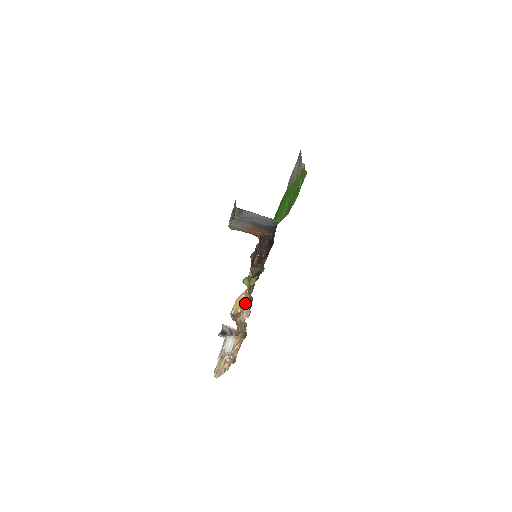
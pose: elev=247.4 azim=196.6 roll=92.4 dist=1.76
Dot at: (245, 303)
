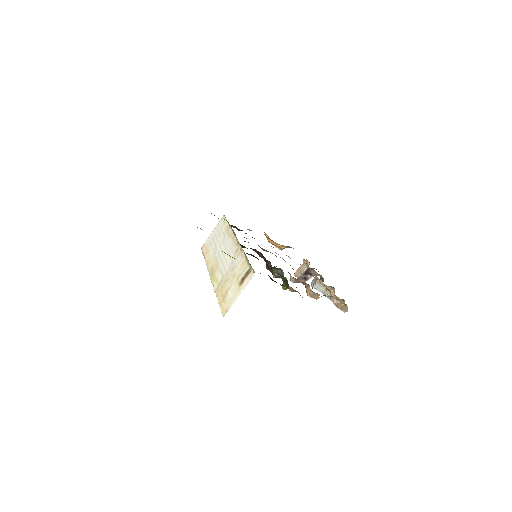
Dot at: (298, 280)
